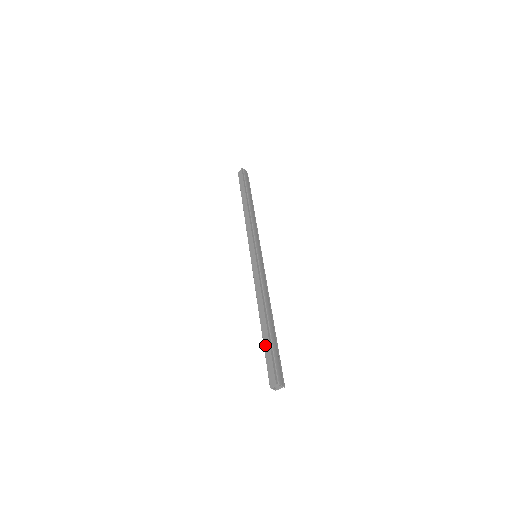
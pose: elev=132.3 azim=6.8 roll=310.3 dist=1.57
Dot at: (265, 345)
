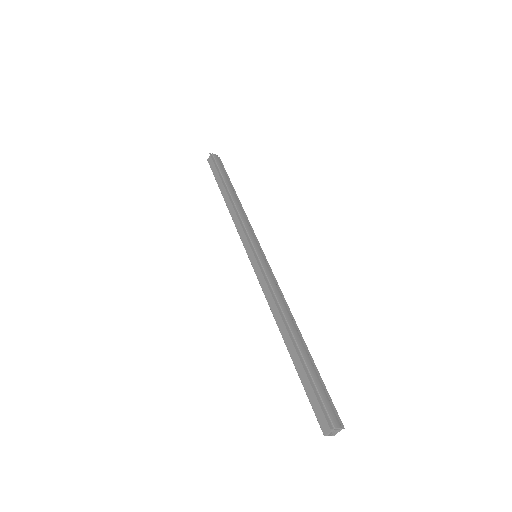
Dot at: (300, 375)
